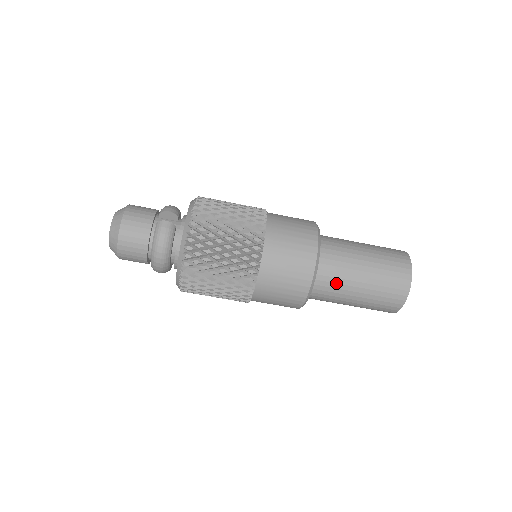
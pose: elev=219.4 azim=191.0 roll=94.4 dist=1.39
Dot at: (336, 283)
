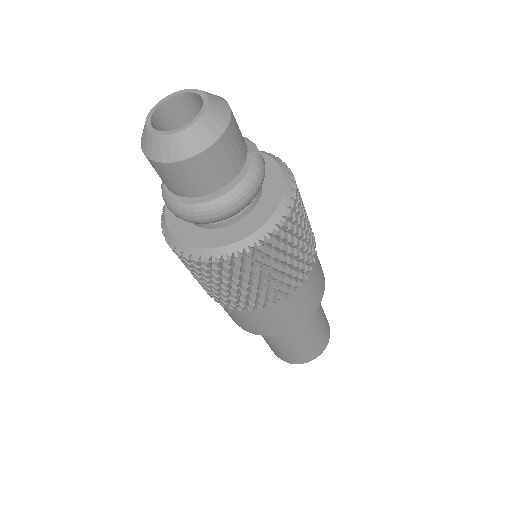
Dot at: (309, 319)
